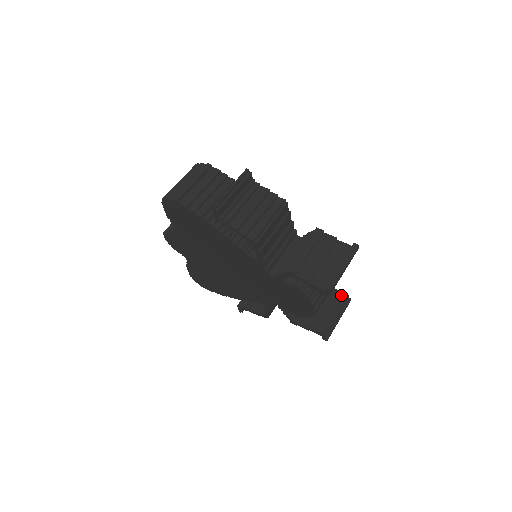
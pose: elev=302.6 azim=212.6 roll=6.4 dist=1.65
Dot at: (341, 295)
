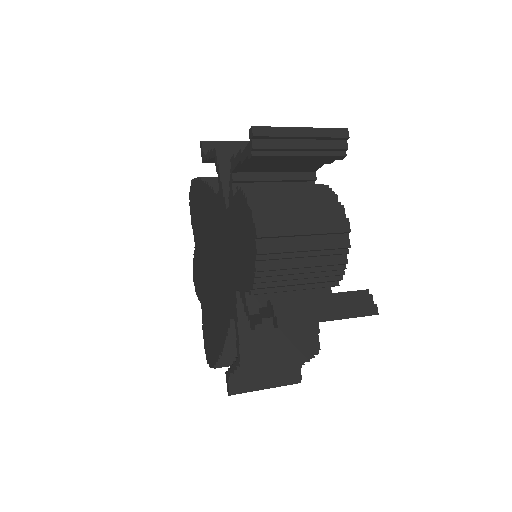
Dot at: occluded
